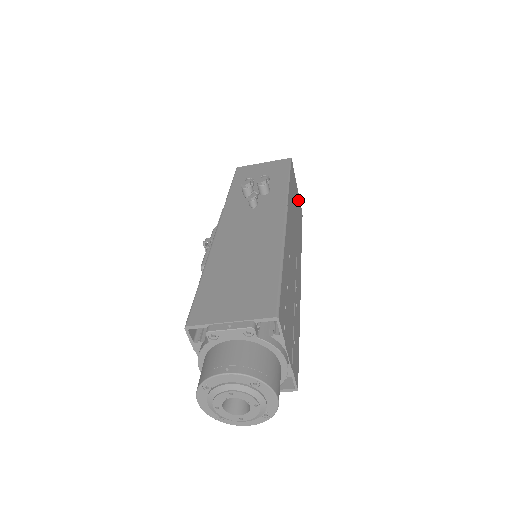
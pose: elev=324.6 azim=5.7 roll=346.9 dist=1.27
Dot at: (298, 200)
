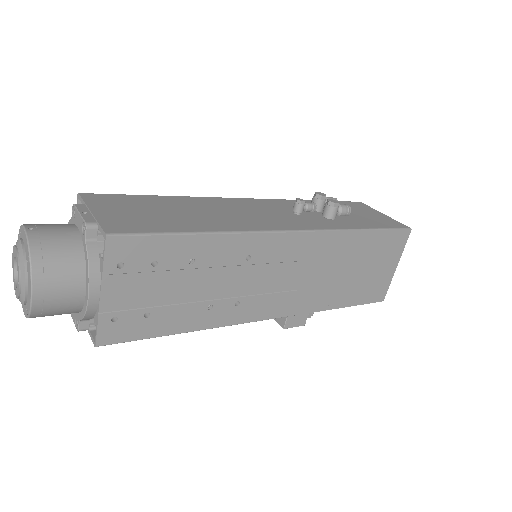
Dot at: (383, 277)
